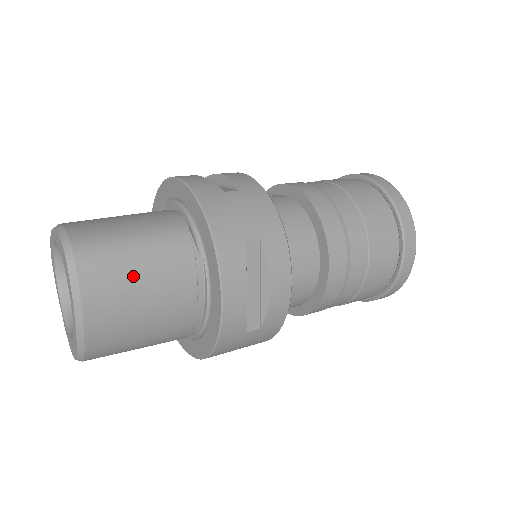
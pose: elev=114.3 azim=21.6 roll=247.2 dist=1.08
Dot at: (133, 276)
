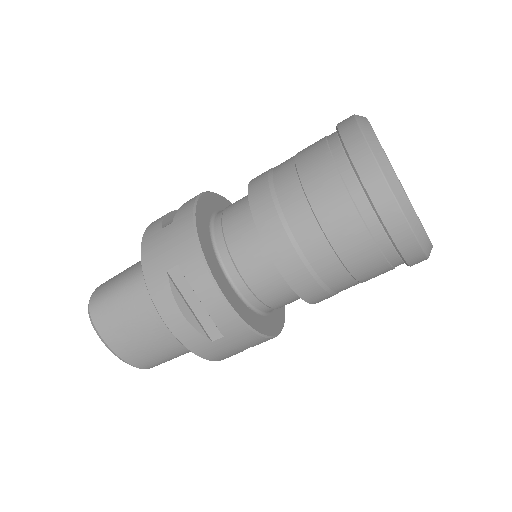
Dot at: (122, 315)
